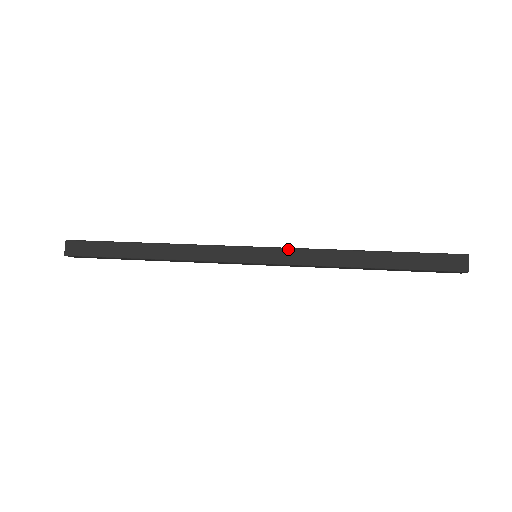
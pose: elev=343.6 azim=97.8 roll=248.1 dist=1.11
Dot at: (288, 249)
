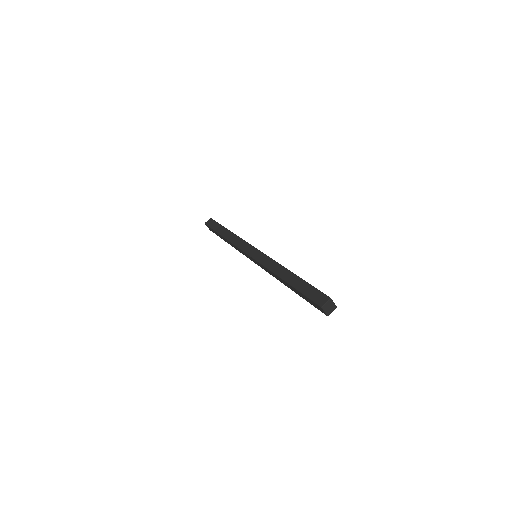
Dot at: (266, 255)
